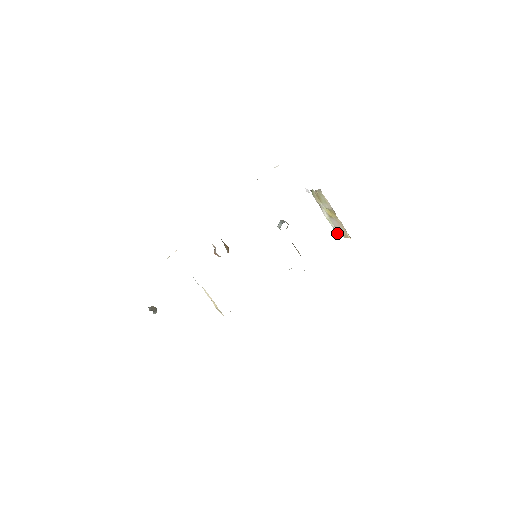
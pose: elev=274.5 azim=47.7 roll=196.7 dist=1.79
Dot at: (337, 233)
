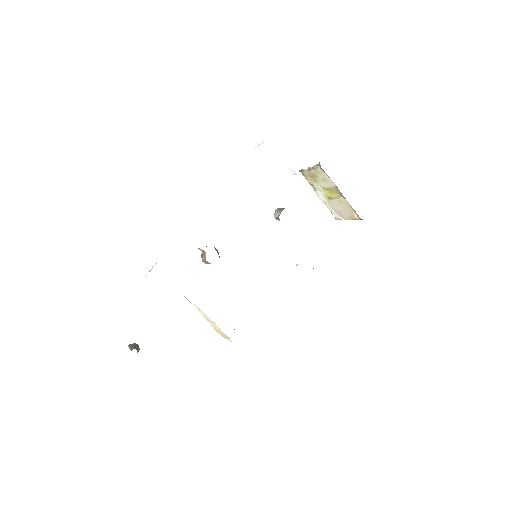
Dot at: (337, 217)
